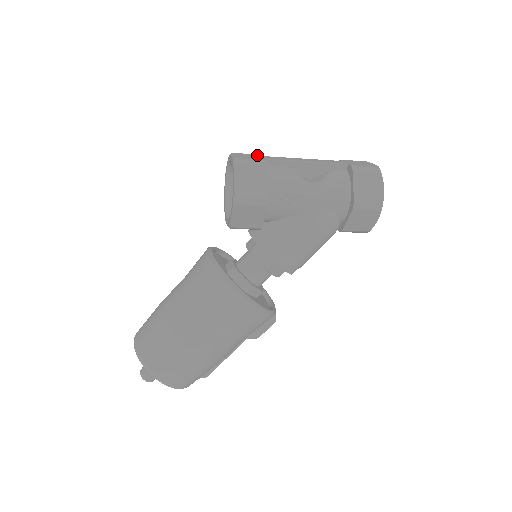
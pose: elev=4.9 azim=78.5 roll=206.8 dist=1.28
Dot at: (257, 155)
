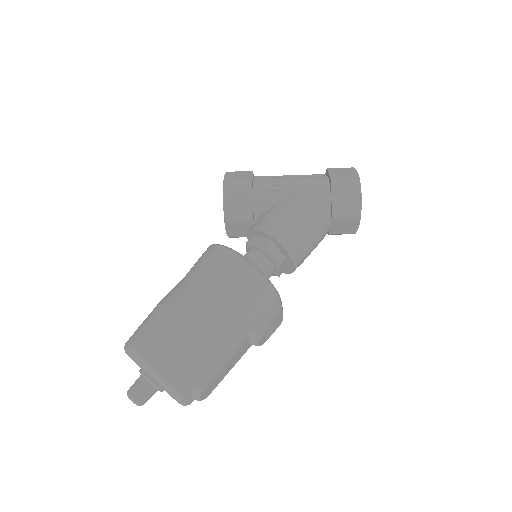
Dot at: occluded
